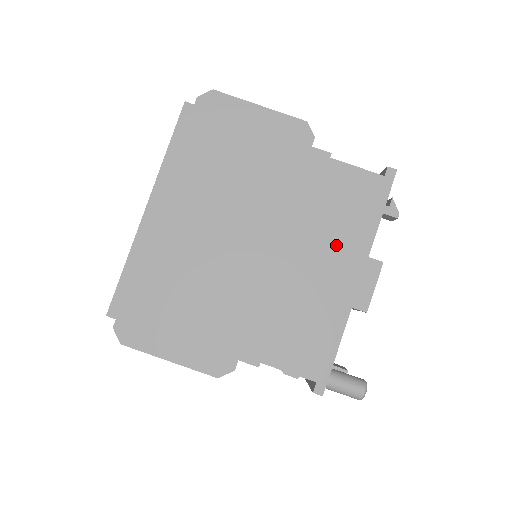
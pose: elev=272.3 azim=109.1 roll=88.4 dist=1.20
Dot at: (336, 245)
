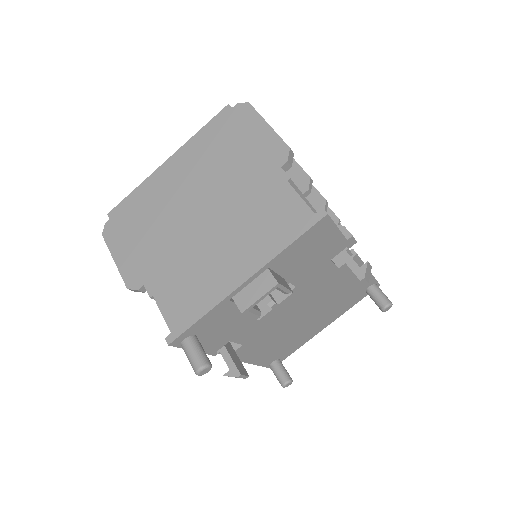
Dot at: (248, 246)
